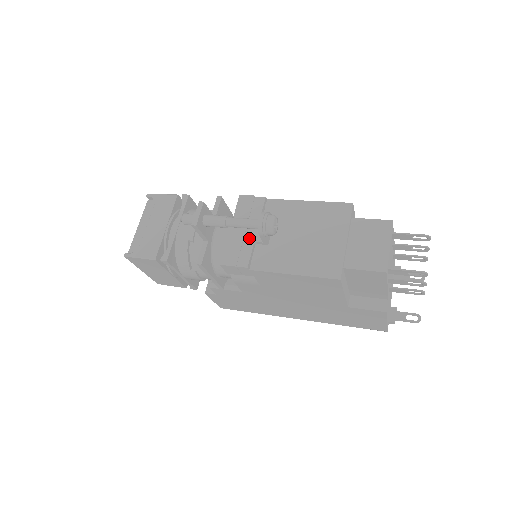
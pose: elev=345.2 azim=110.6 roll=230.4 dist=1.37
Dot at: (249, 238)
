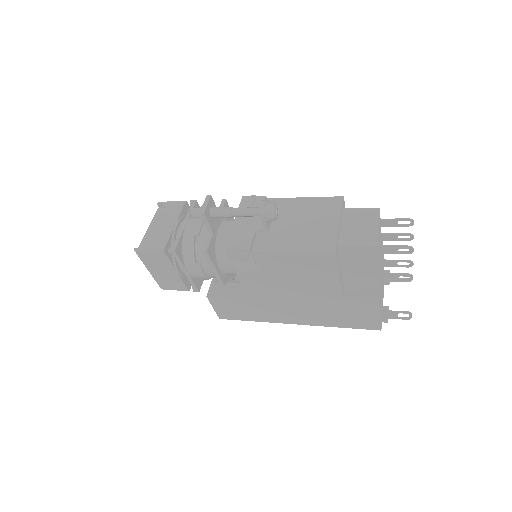
Dot at: (251, 227)
